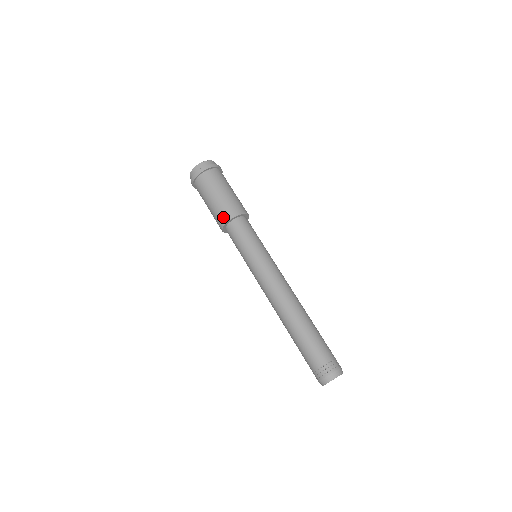
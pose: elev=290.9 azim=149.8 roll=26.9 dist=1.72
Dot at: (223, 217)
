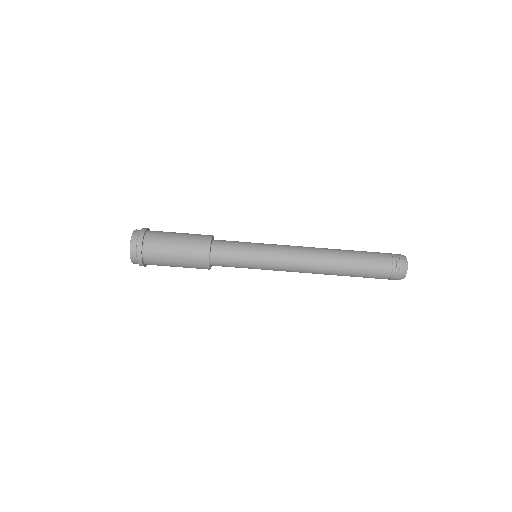
Dot at: (202, 248)
